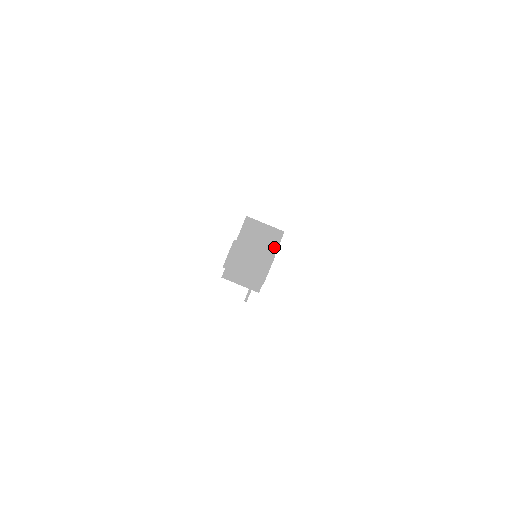
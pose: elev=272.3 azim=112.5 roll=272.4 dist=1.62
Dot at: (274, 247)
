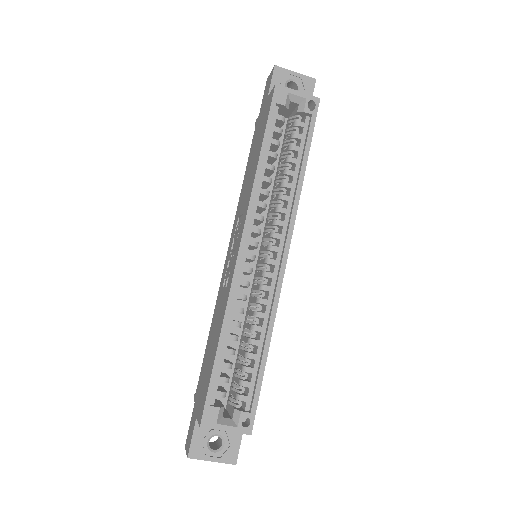
Dot at: occluded
